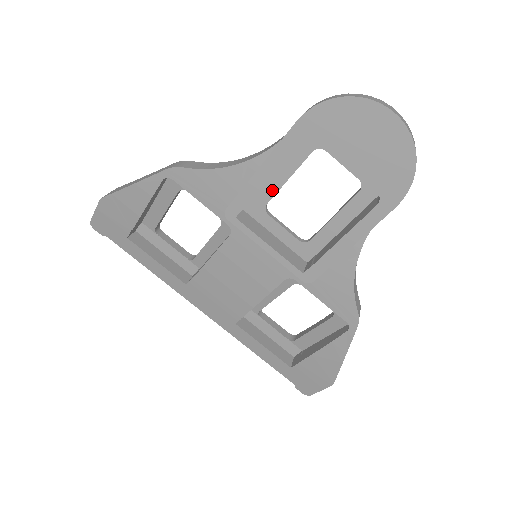
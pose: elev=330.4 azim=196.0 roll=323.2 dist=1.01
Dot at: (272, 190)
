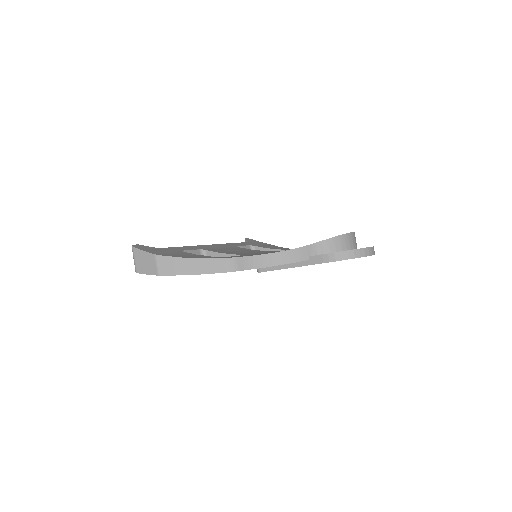
Dot at: occluded
